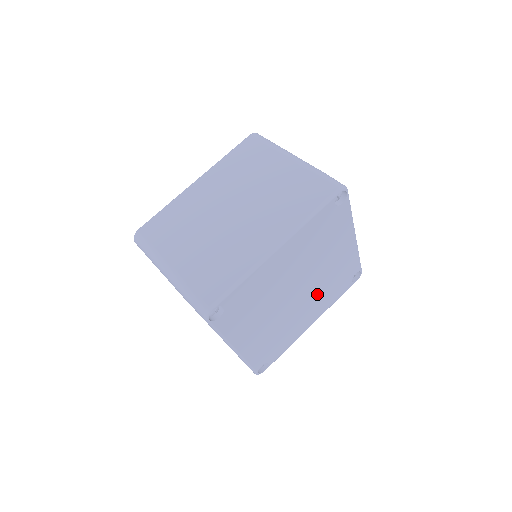
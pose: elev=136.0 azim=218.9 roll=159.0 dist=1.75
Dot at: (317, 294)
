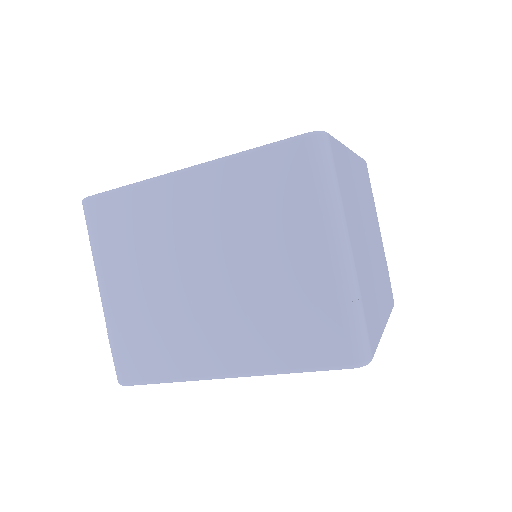
Dot at: occluded
